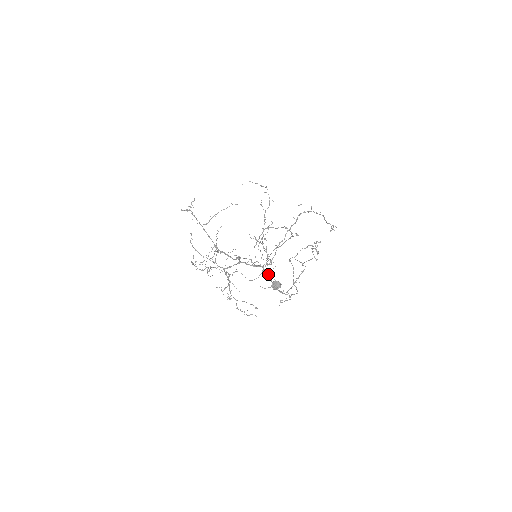
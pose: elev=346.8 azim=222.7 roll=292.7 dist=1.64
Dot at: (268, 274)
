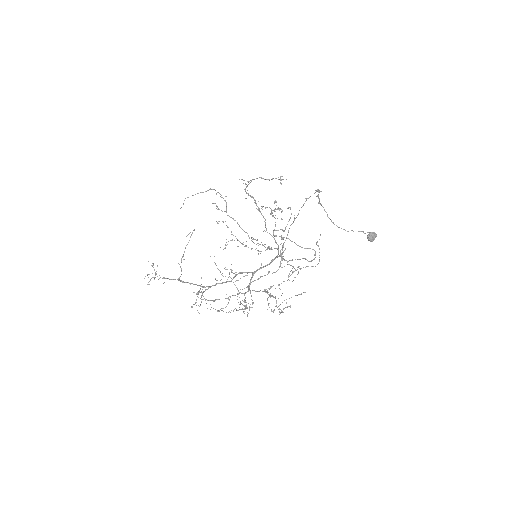
Dot at: occluded
